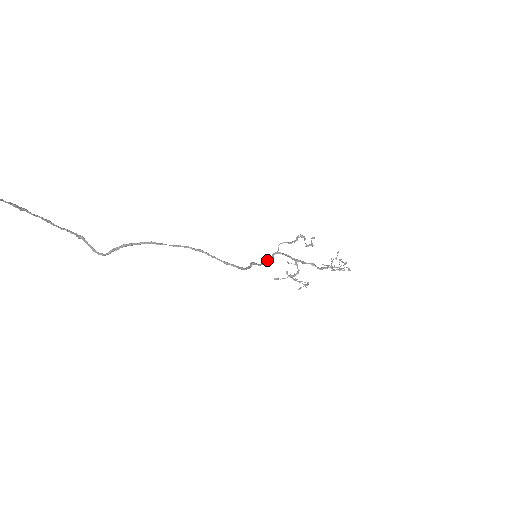
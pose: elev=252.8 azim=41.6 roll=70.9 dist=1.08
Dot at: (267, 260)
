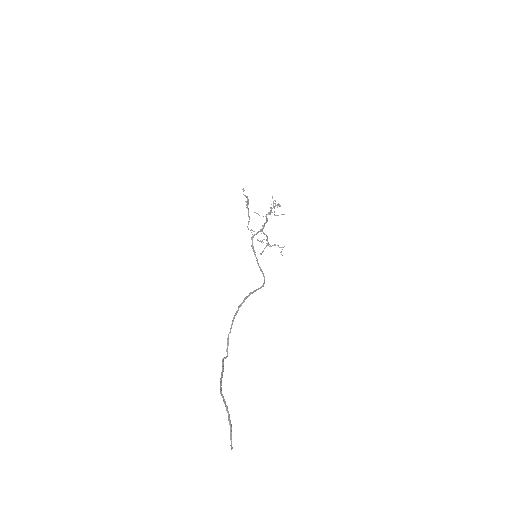
Dot at: (253, 247)
